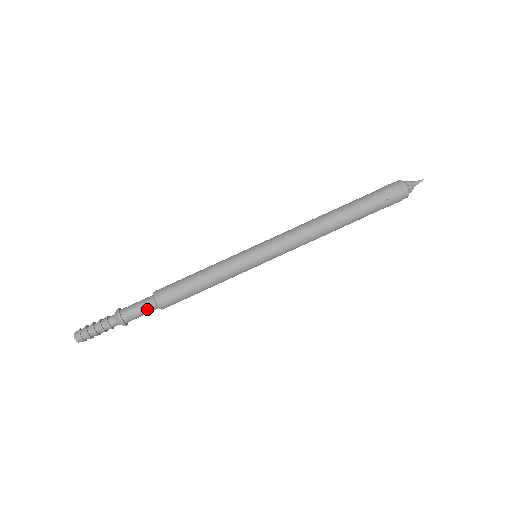
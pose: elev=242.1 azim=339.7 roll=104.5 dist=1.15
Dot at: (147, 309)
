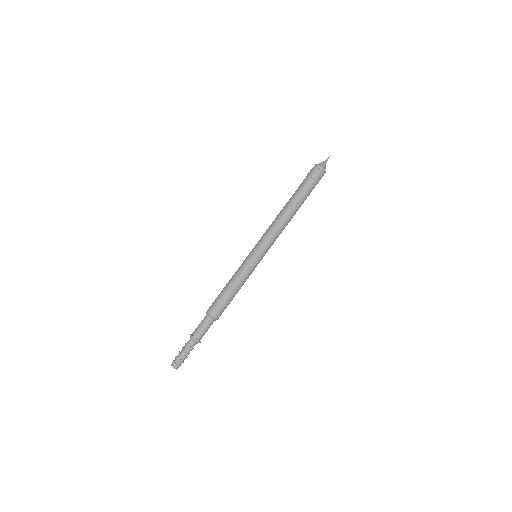
Dot at: (205, 322)
